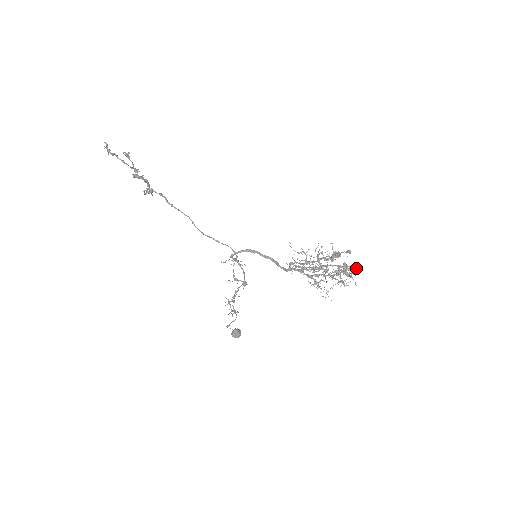
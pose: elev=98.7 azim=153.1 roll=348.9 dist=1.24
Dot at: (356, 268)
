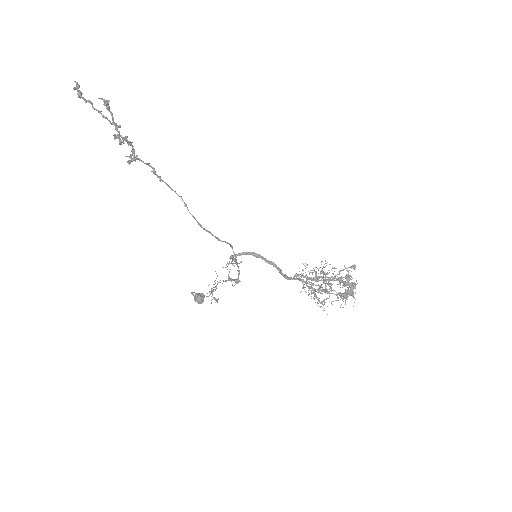
Dot at: occluded
